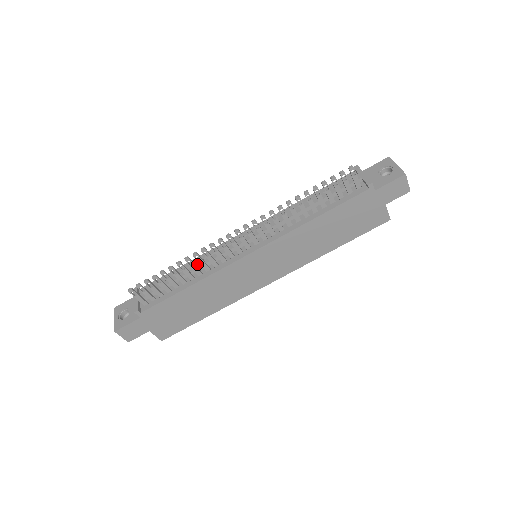
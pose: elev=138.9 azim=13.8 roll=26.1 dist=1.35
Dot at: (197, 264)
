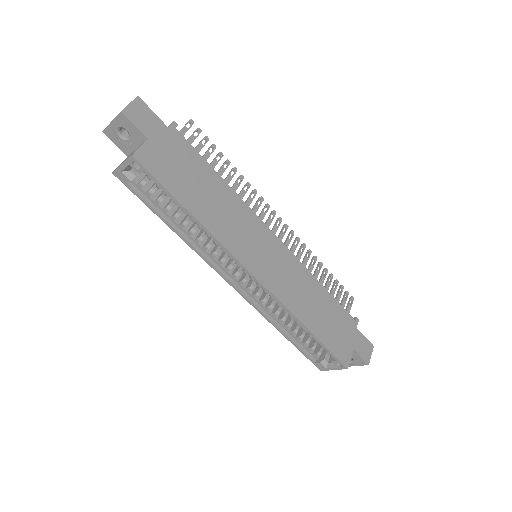
Dot at: occluded
